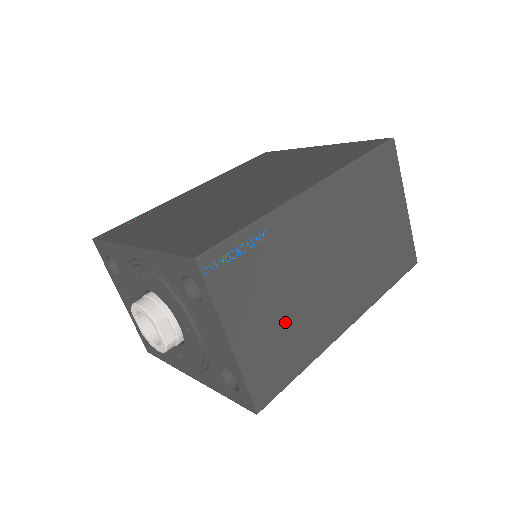
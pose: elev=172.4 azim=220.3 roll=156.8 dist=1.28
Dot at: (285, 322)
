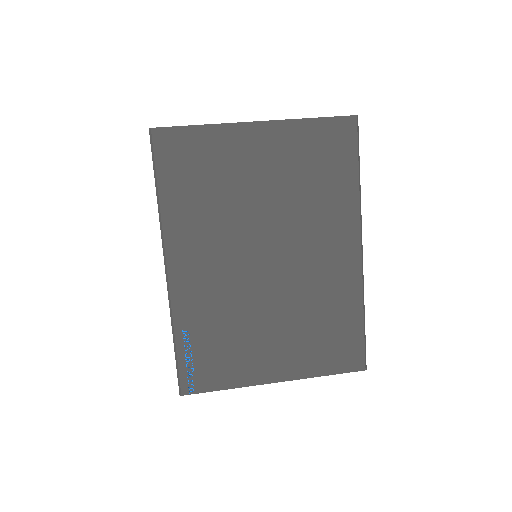
Dot at: occluded
